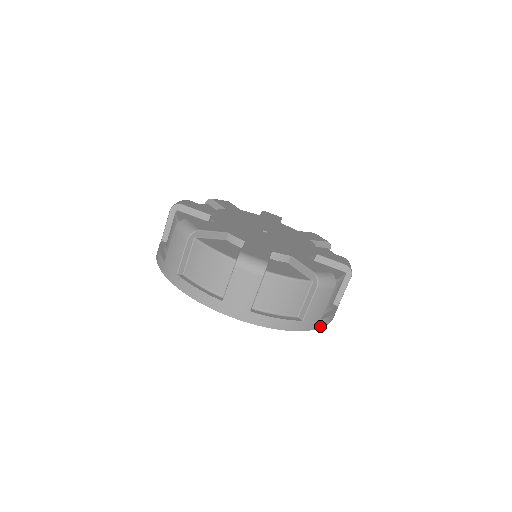
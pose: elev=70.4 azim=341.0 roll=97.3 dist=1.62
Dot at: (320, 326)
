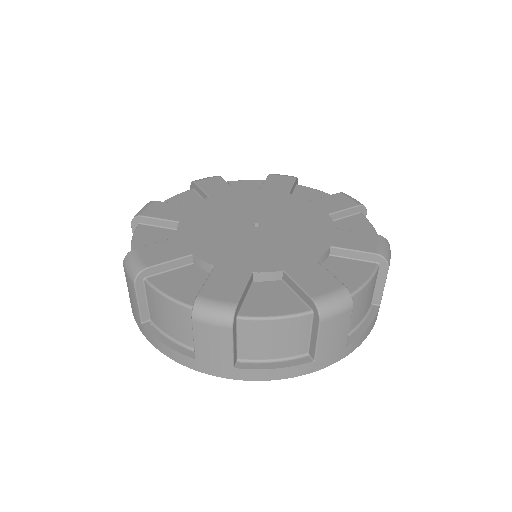
Dot at: occluded
